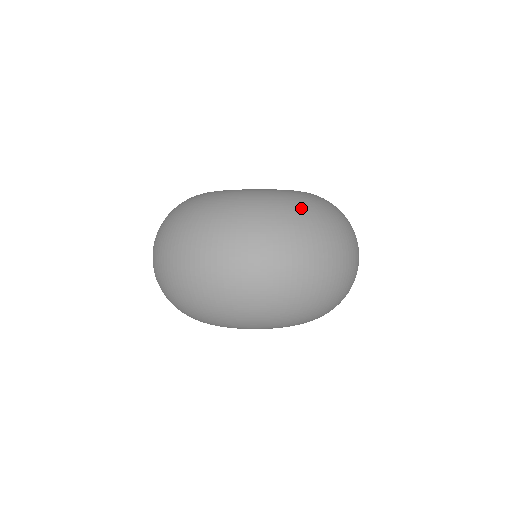
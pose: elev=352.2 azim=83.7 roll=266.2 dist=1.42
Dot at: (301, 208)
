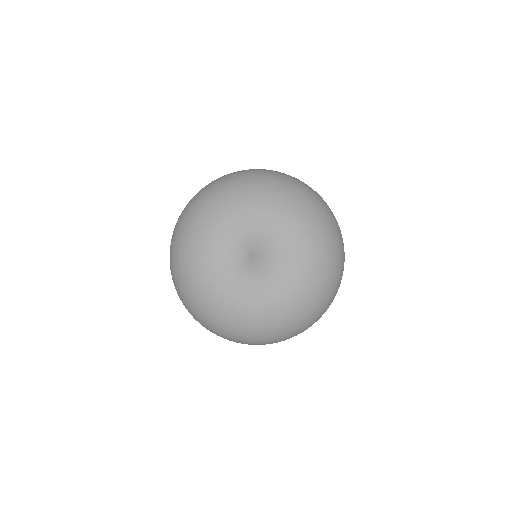
Dot at: occluded
